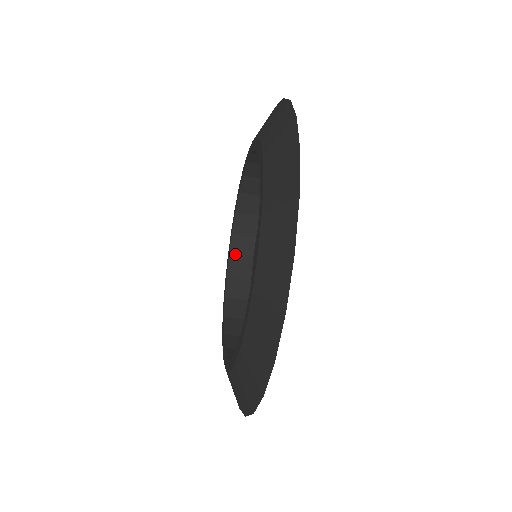
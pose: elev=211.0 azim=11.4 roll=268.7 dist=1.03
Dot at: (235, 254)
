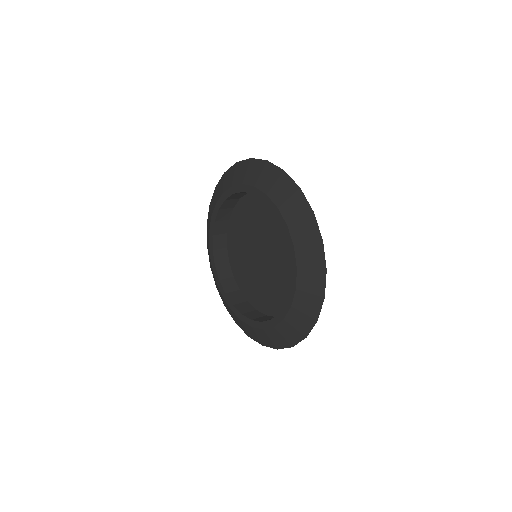
Dot at: (223, 208)
